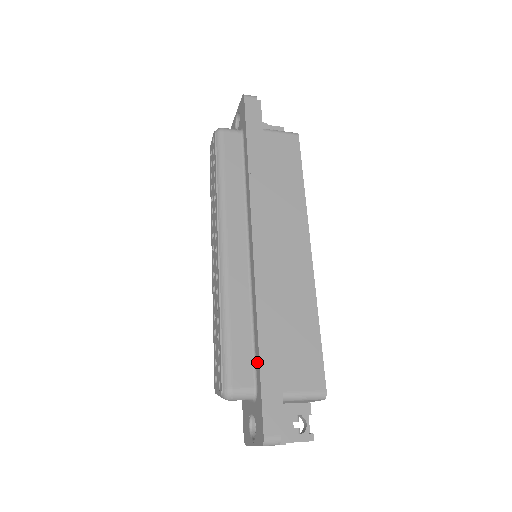
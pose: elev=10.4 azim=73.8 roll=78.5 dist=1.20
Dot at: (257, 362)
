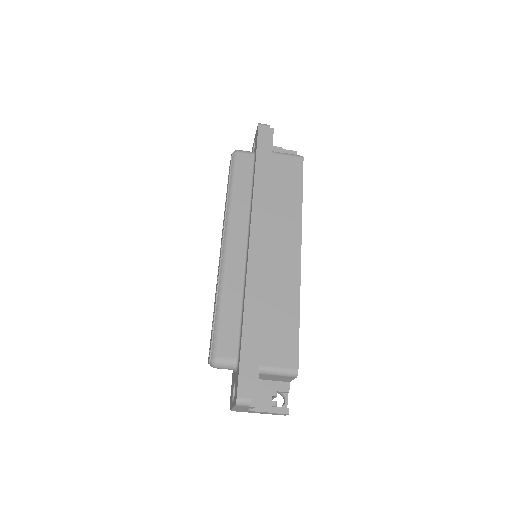
Dot at: (240, 338)
